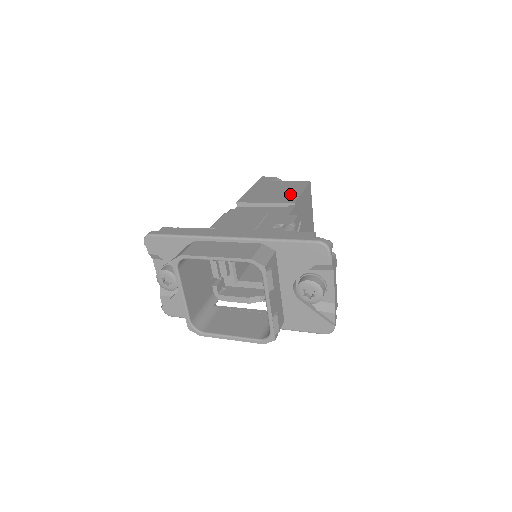
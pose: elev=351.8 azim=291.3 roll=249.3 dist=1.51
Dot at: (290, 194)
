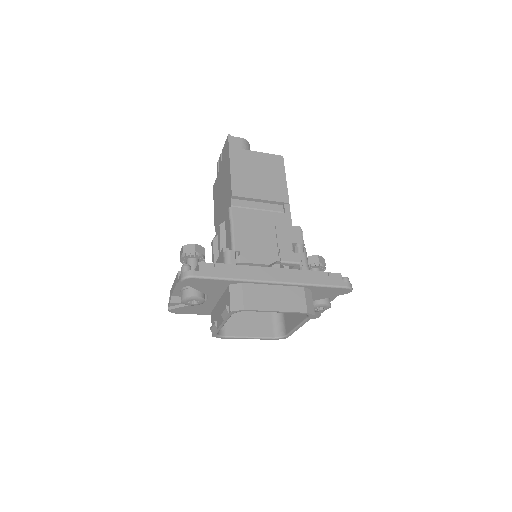
Dot at: (277, 184)
